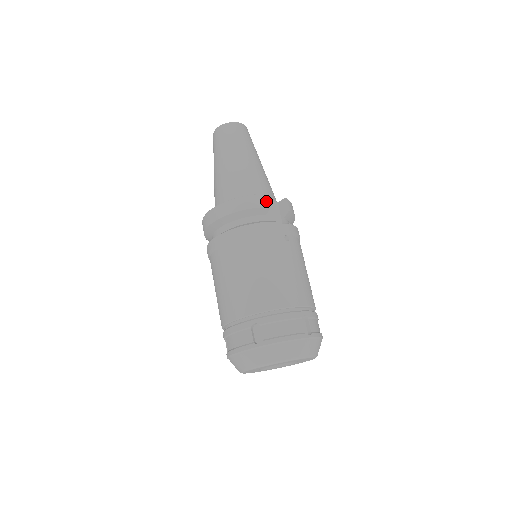
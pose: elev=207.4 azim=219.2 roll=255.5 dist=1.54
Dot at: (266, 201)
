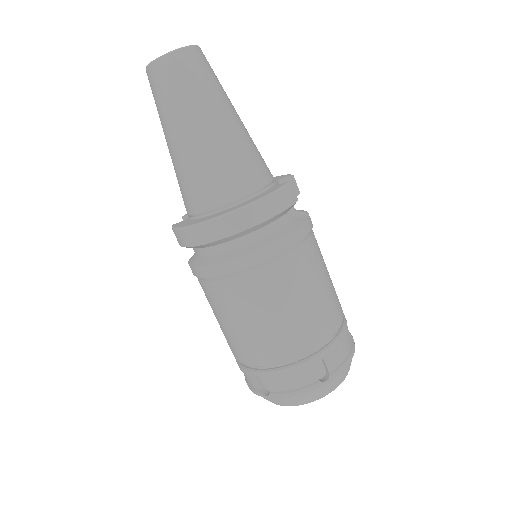
Dot at: (293, 193)
